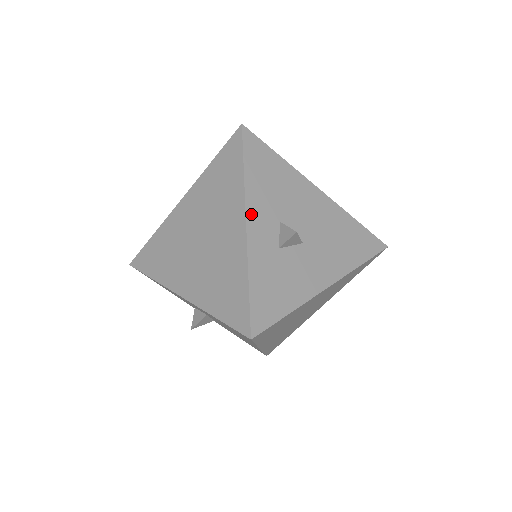
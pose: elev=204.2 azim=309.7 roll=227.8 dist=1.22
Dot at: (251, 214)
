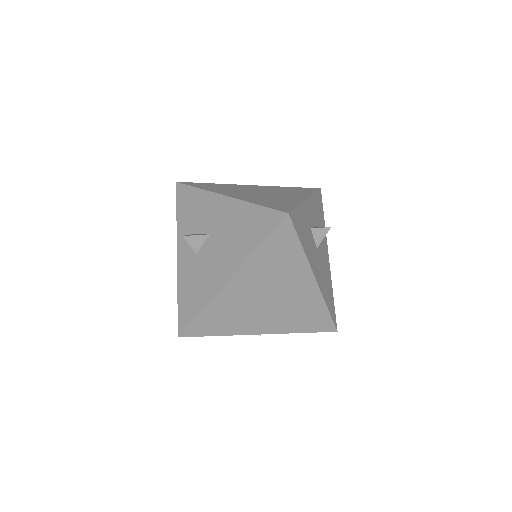
Dot at: (310, 202)
